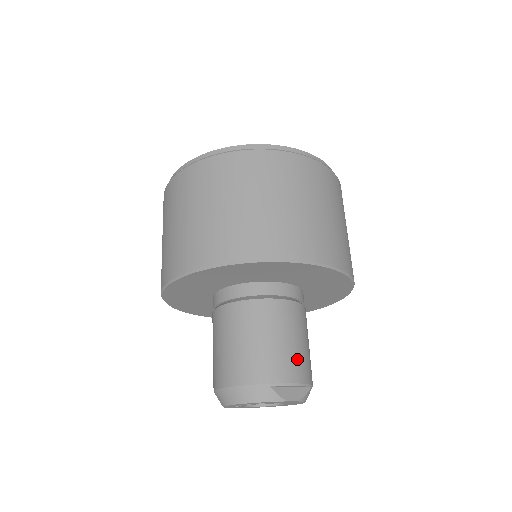
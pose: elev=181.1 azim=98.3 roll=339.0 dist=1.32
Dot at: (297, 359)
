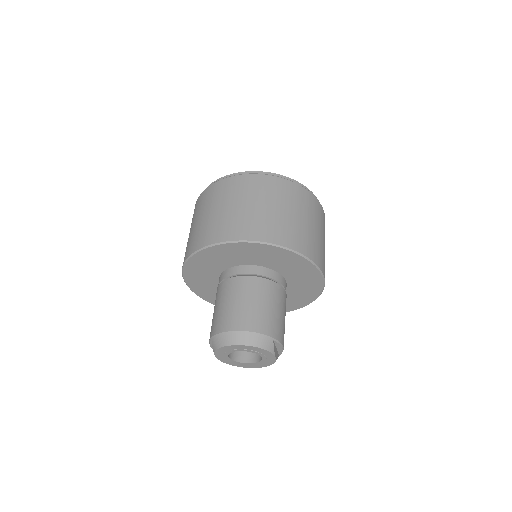
Dot at: (284, 331)
